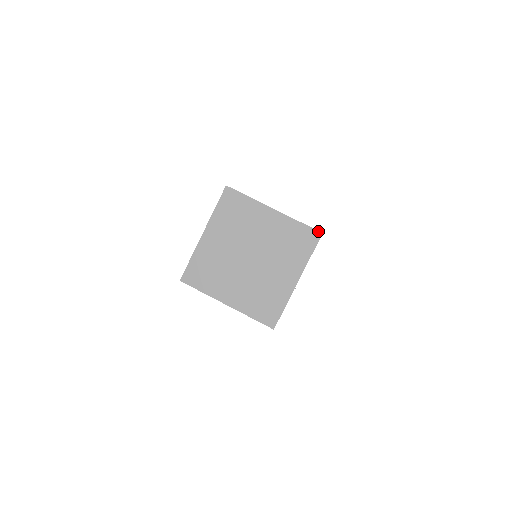
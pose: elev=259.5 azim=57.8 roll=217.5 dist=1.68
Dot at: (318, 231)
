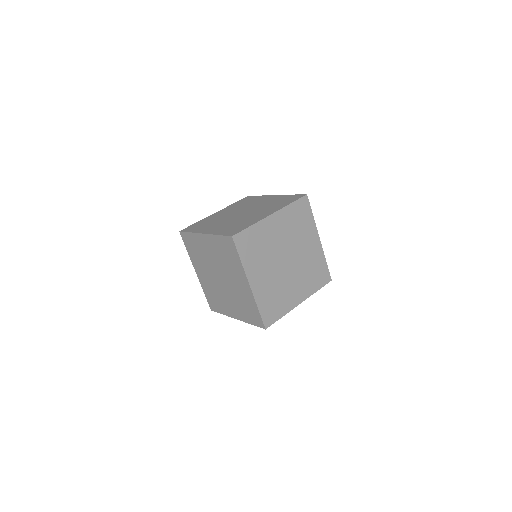
Dot at: occluded
